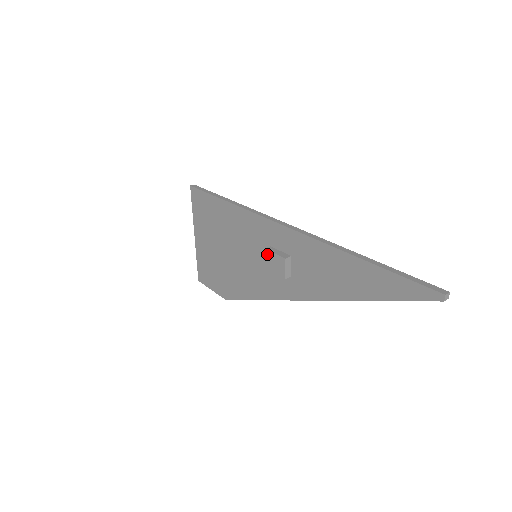
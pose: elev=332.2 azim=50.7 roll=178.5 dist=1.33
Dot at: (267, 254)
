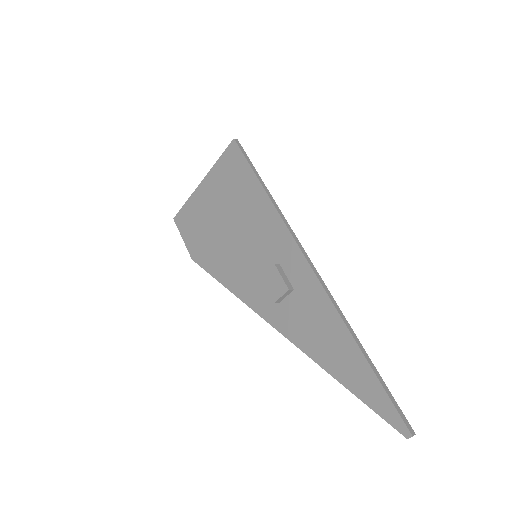
Dot at: (273, 270)
